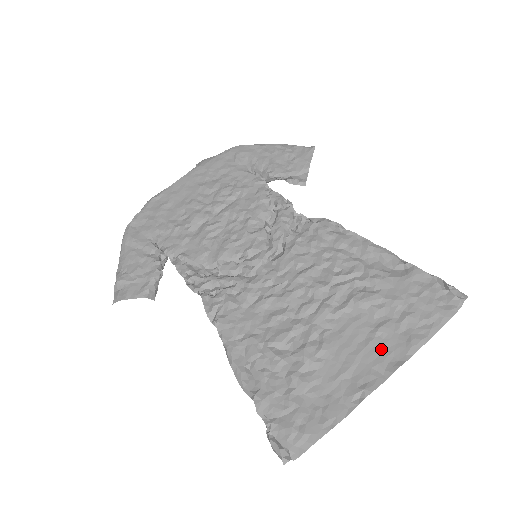
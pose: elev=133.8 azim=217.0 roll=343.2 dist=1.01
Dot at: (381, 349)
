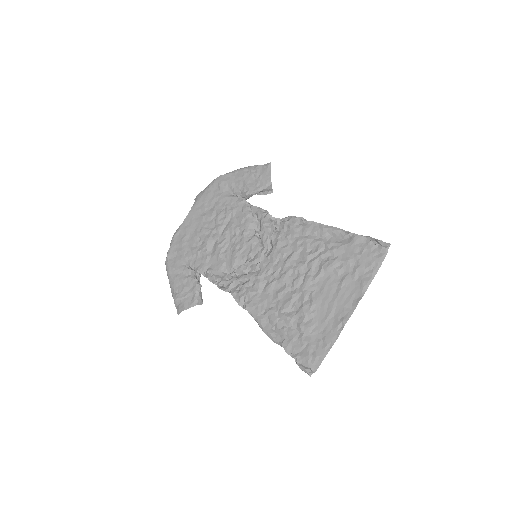
Dot at: (347, 294)
